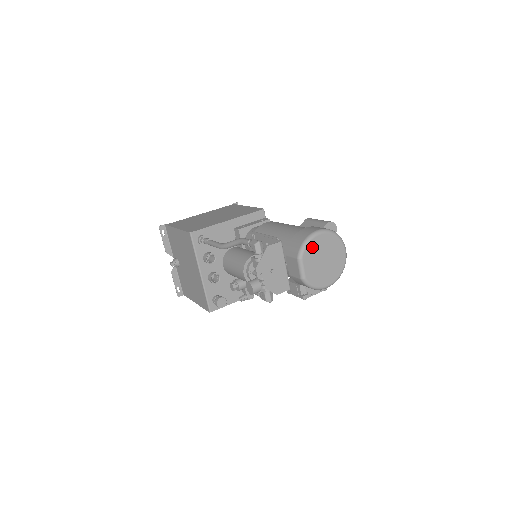
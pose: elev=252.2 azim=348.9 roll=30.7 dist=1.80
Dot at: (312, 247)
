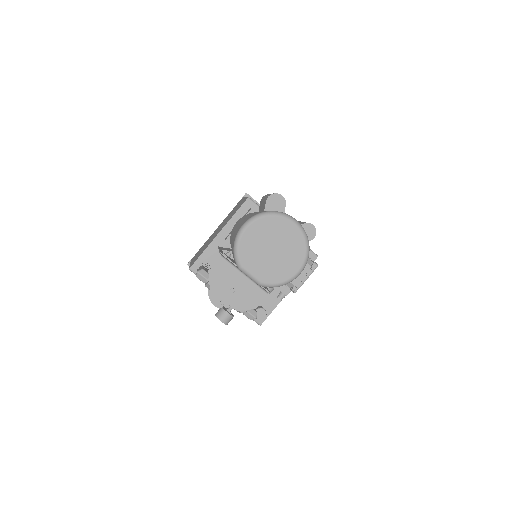
Dot at: (246, 248)
